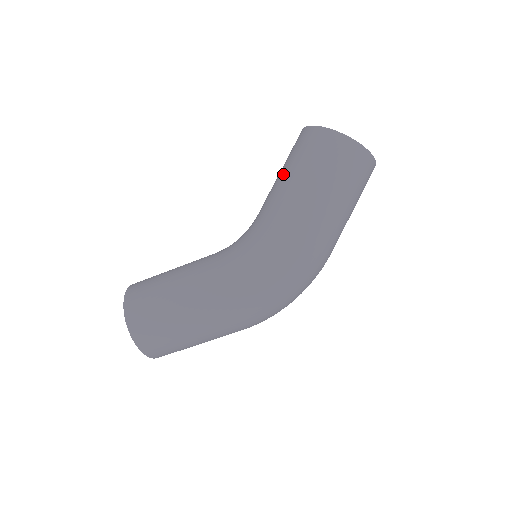
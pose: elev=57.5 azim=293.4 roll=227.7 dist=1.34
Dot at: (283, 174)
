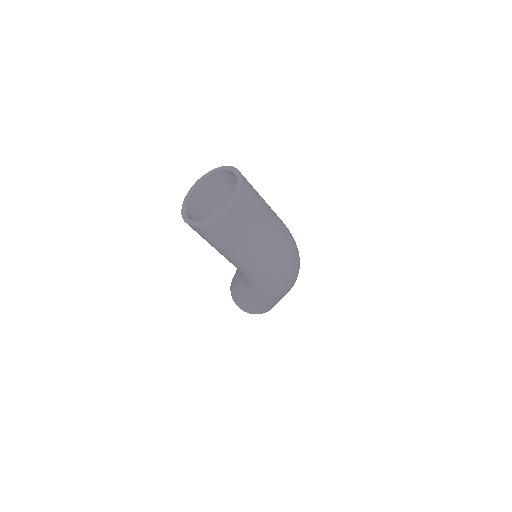
Dot at: occluded
